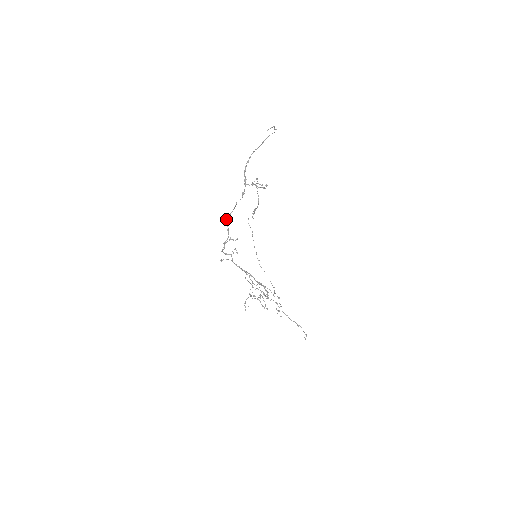
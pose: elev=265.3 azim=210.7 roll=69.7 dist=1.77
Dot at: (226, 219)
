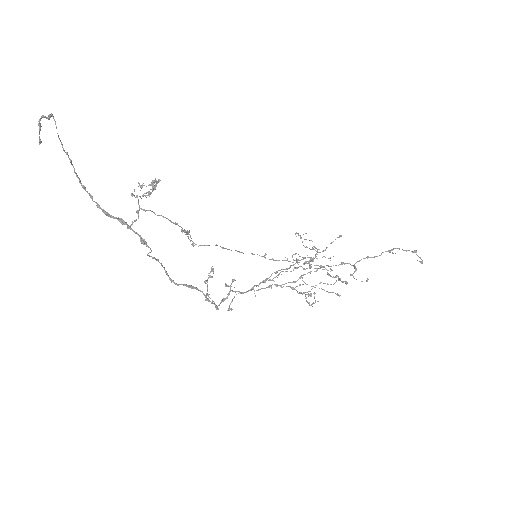
Dot at: occluded
